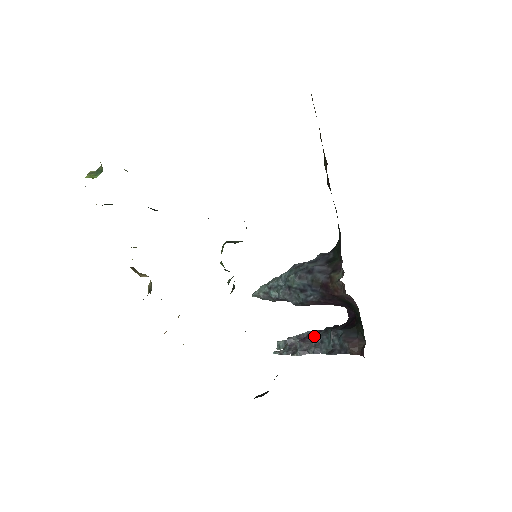
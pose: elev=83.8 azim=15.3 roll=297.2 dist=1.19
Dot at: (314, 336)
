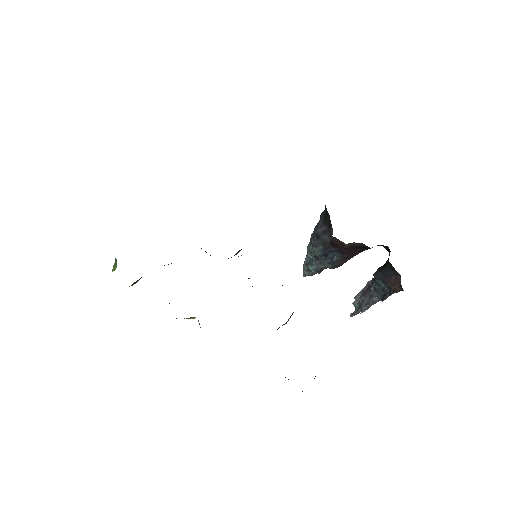
Dot at: occluded
